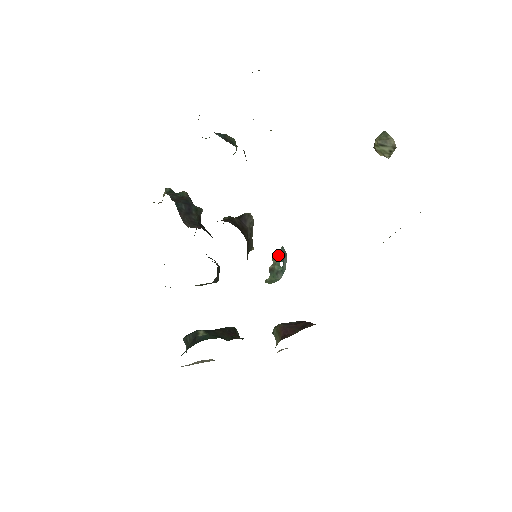
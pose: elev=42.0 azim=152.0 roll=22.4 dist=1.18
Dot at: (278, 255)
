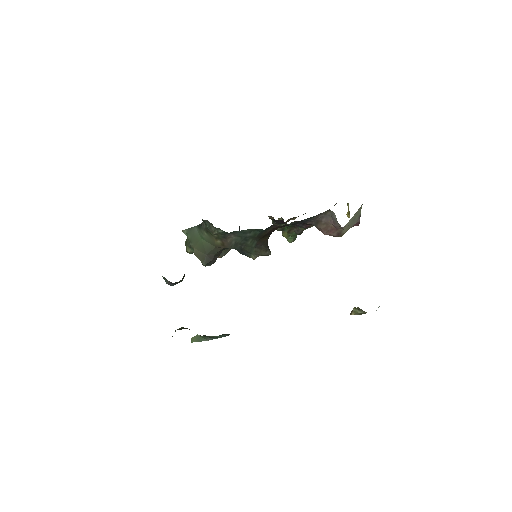
Dot at: occluded
